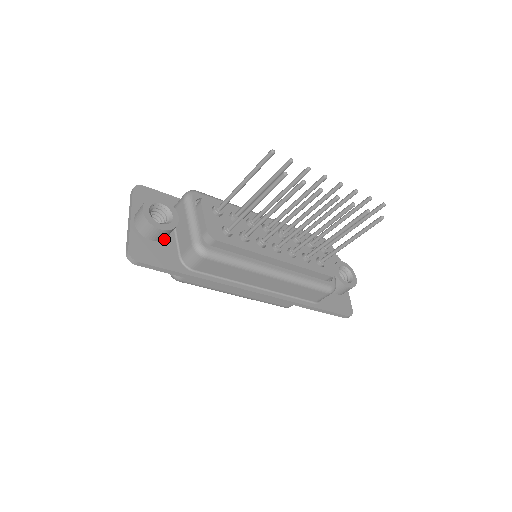
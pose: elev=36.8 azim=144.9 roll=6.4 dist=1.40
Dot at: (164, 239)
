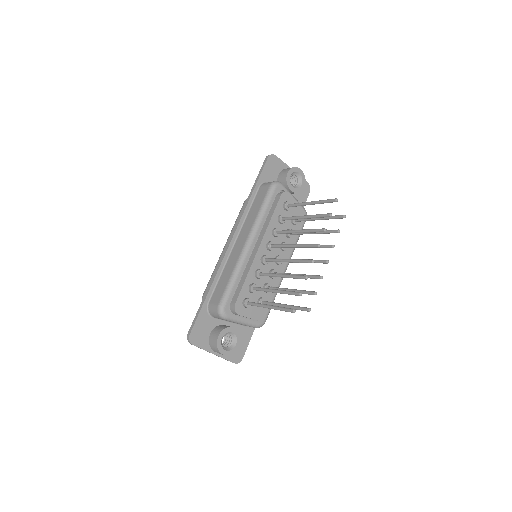
Dot at: occluded
